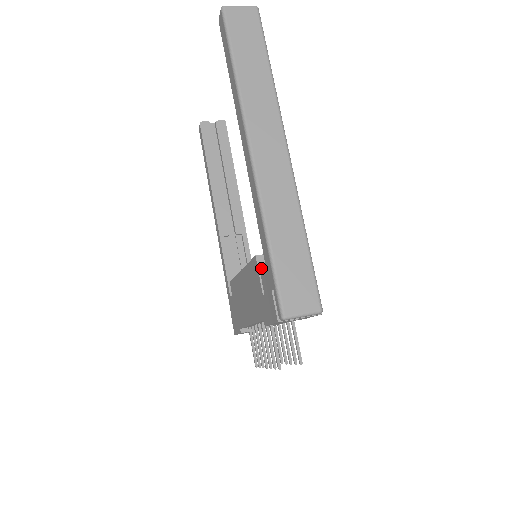
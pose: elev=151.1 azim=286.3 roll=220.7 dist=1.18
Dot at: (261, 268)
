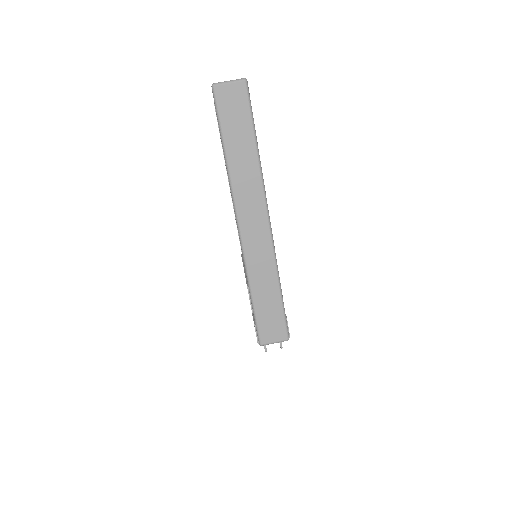
Dot at: occluded
